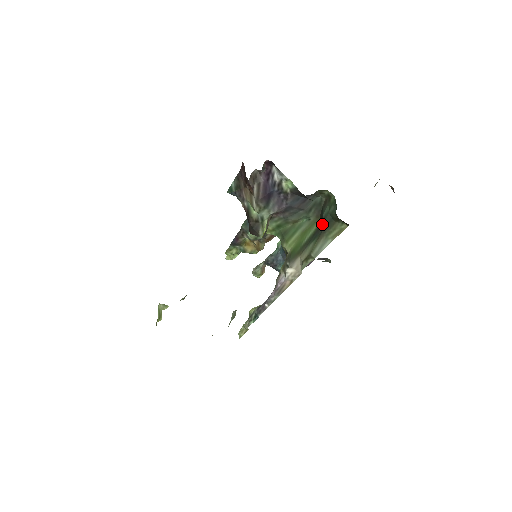
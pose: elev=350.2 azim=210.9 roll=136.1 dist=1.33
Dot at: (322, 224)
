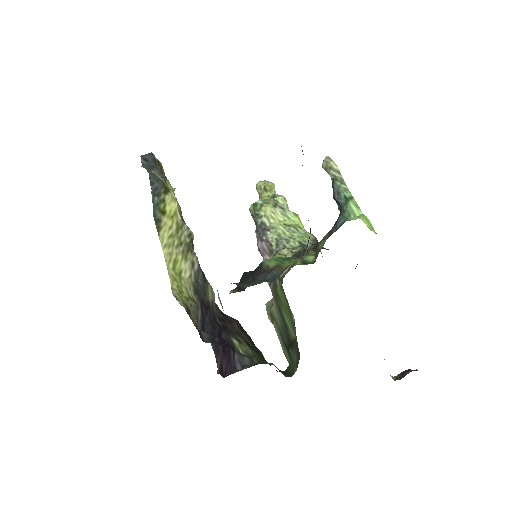
Dot at: (288, 344)
